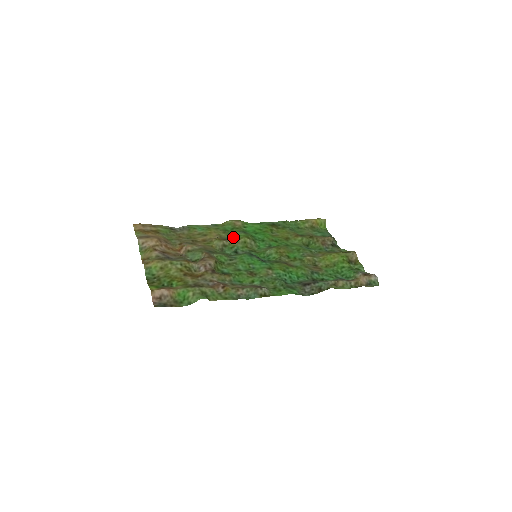
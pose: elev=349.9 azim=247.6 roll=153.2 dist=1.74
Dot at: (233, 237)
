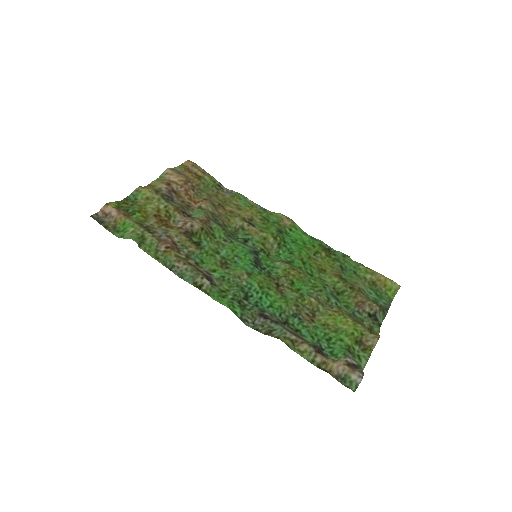
Dot at: (263, 228)
